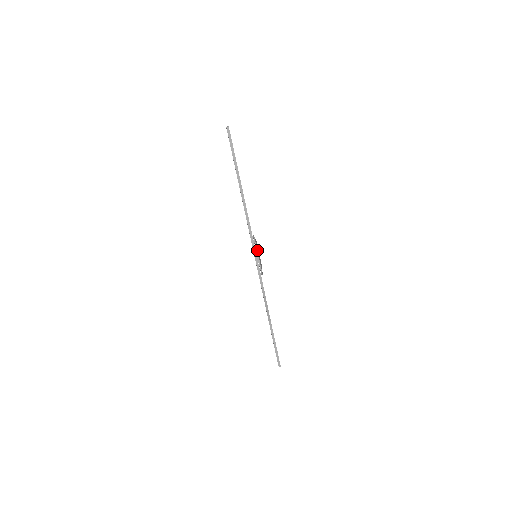
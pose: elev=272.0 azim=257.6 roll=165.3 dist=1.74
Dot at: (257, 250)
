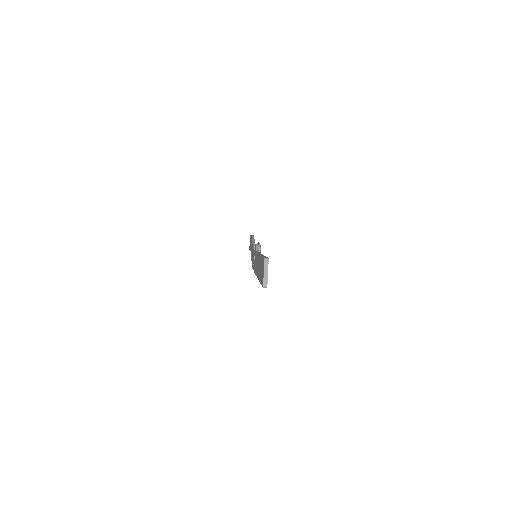
Dot at: occluded
